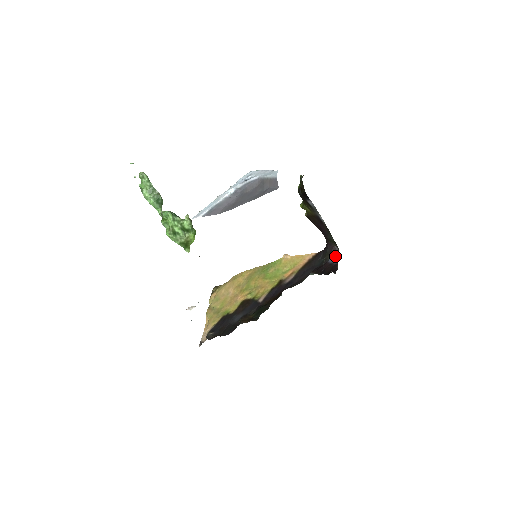
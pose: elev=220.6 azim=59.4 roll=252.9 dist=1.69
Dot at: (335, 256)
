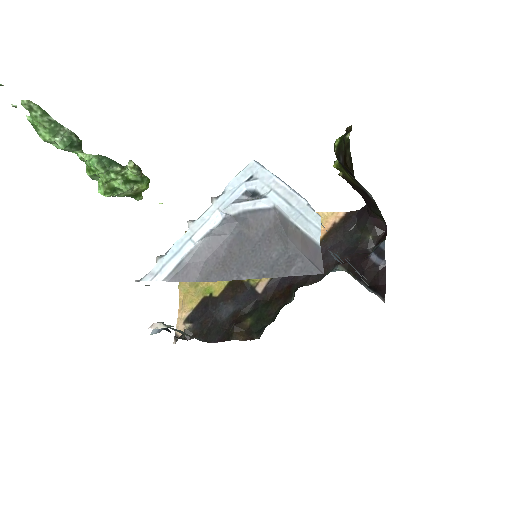
Dot at: (383, 252)
